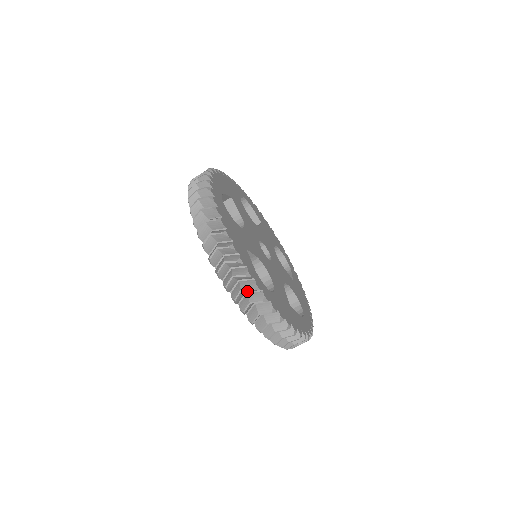
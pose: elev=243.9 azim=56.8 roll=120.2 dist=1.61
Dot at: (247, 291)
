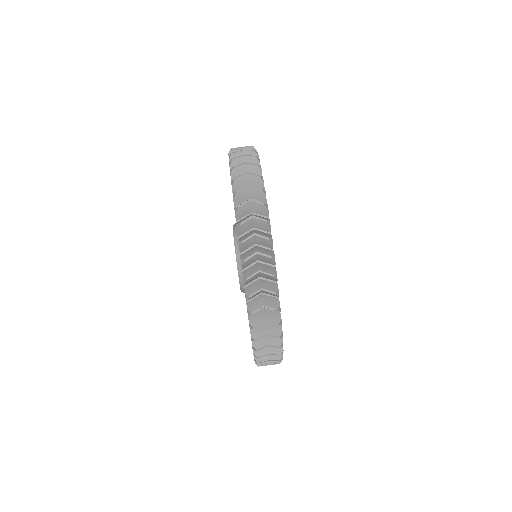
Dot at: (260, 259)
